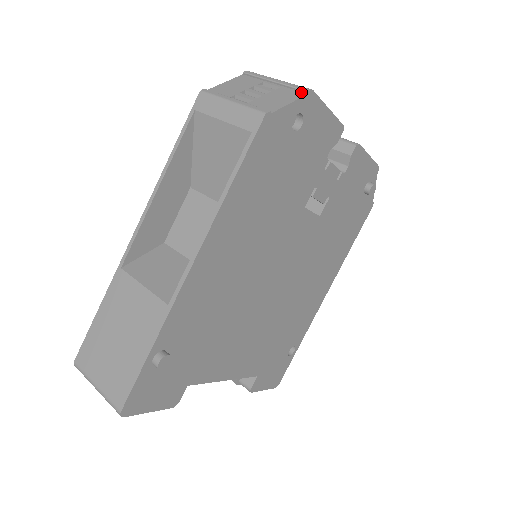
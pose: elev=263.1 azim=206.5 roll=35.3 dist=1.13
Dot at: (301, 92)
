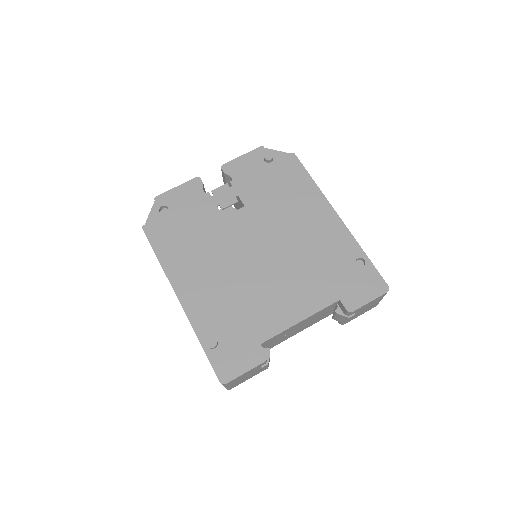
Dot at: (156, 203)
